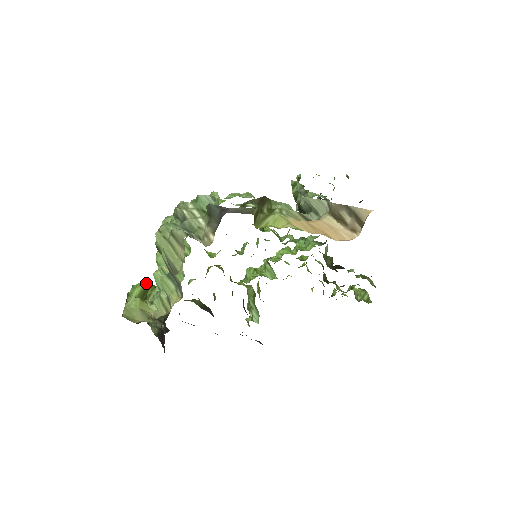
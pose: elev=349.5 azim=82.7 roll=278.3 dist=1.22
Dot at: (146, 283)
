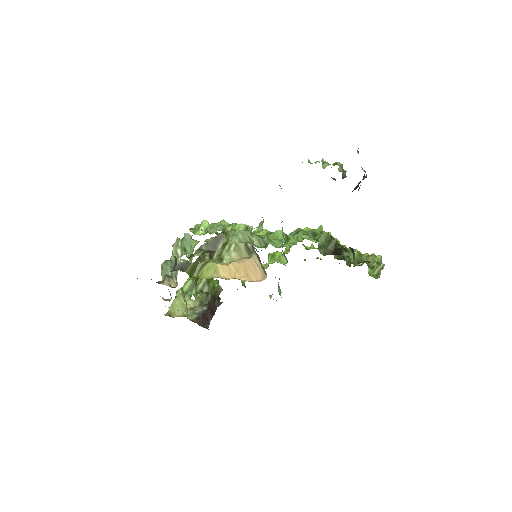
Dot at: occluded
